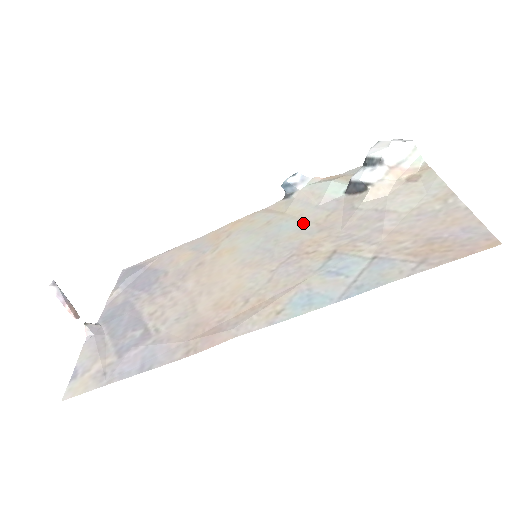
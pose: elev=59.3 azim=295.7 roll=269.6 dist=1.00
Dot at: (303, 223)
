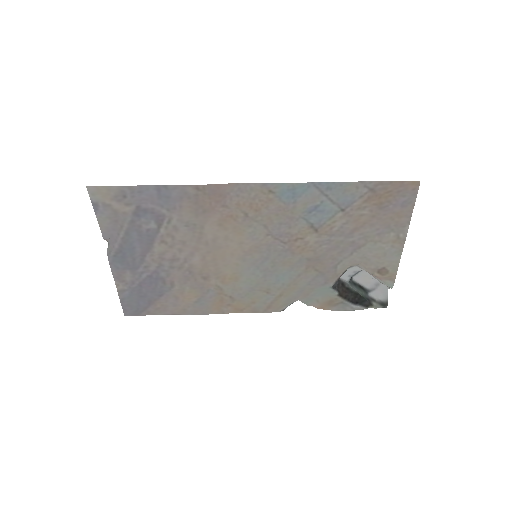
Dot at: (296, 274)
